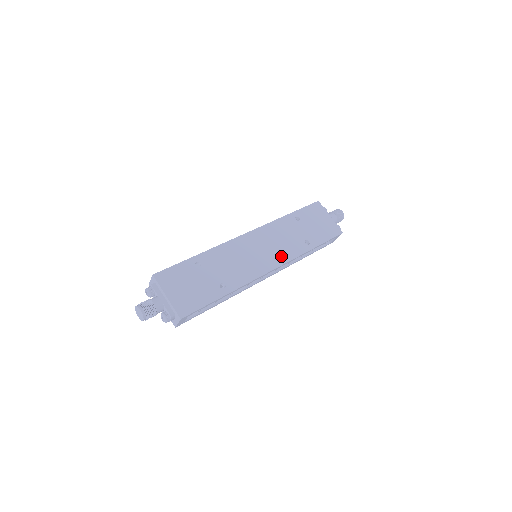
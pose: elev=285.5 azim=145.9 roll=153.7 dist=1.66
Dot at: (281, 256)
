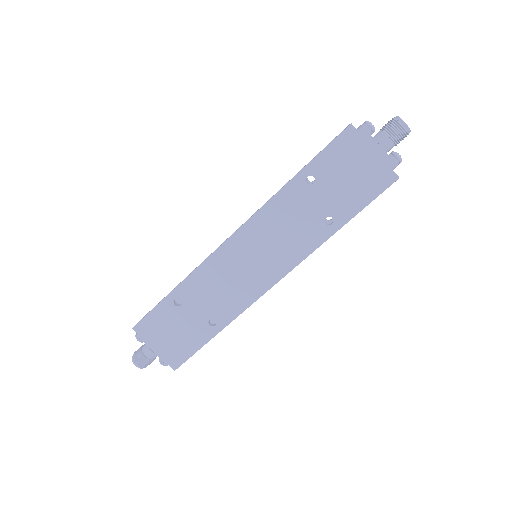
Dot at: (286, 258)
